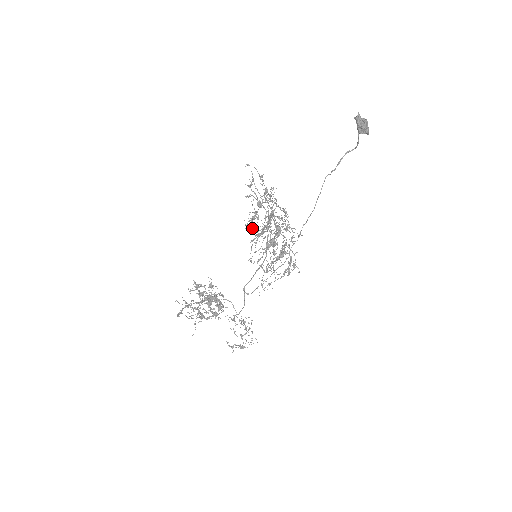
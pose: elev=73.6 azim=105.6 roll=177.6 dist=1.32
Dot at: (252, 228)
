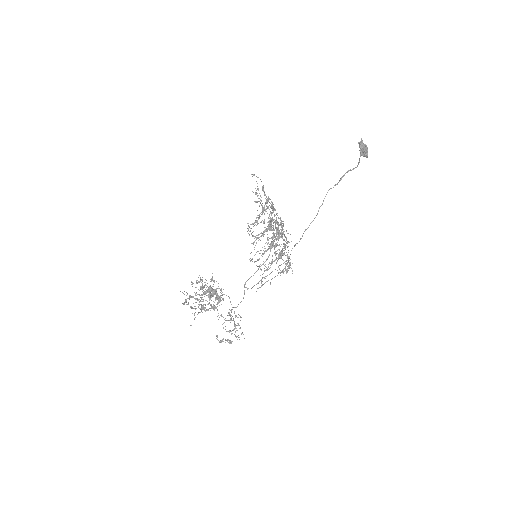
Dot at: occluded
